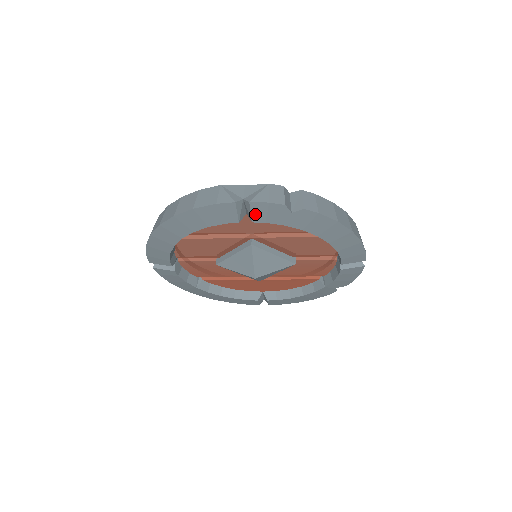
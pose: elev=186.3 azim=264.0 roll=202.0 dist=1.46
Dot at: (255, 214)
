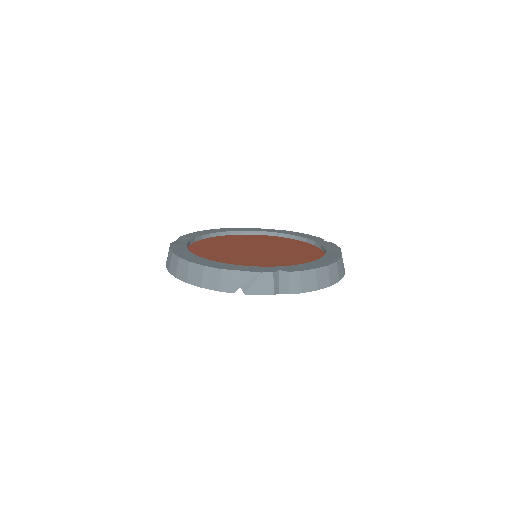
Dot at: occluded
